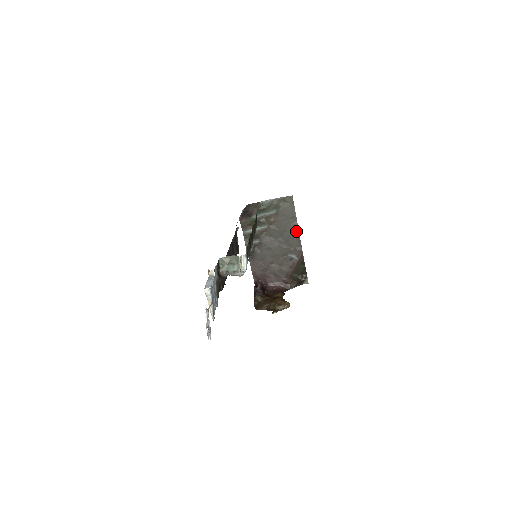
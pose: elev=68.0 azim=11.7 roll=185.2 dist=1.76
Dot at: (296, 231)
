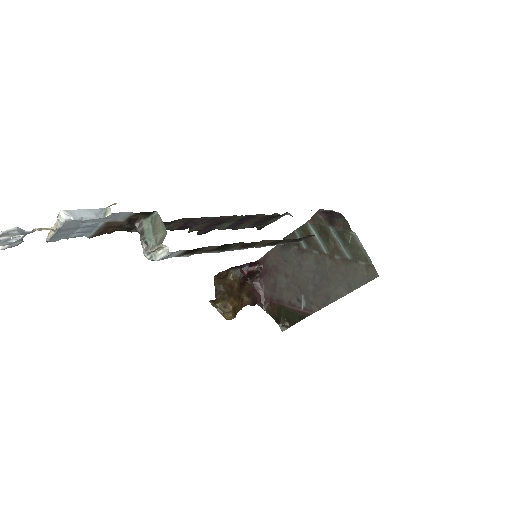
Dot at: (334, 297)
